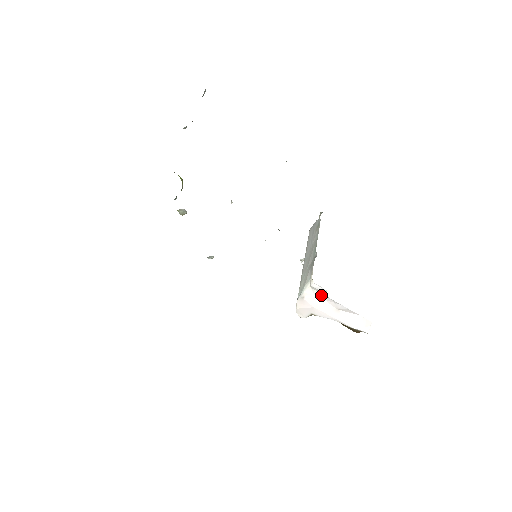
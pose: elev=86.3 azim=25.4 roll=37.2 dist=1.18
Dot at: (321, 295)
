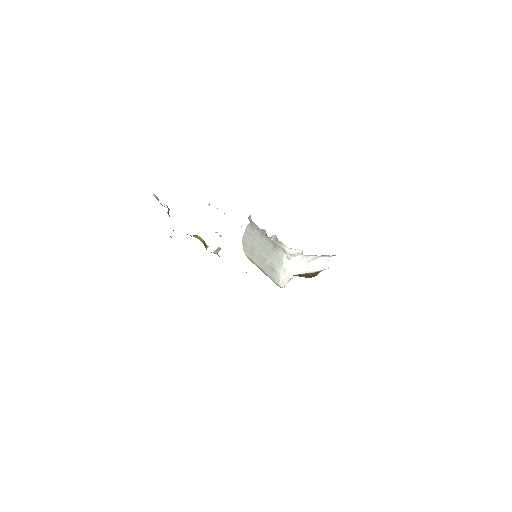
Dot at: (296, 258)
